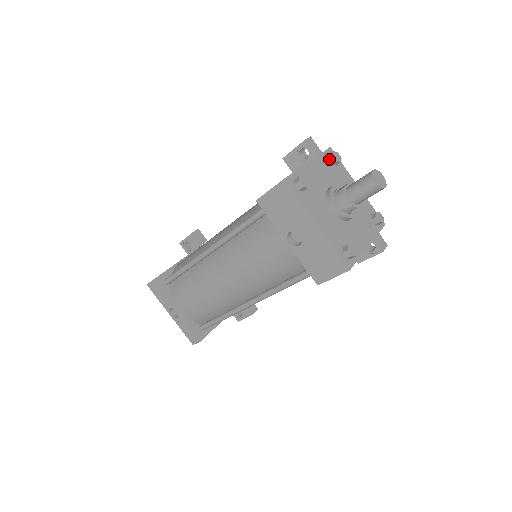
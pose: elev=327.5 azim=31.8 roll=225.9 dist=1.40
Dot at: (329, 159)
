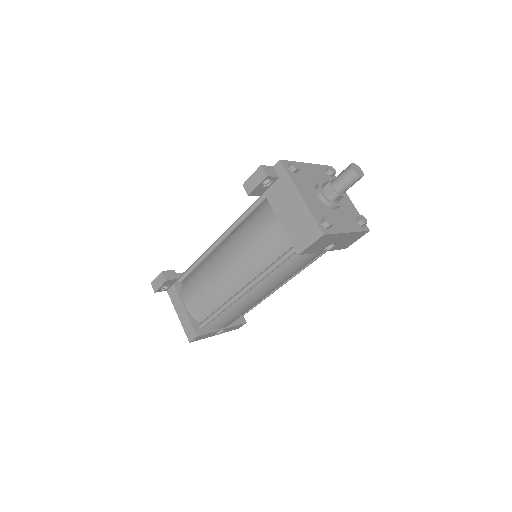
Dot at: (293, 173)
